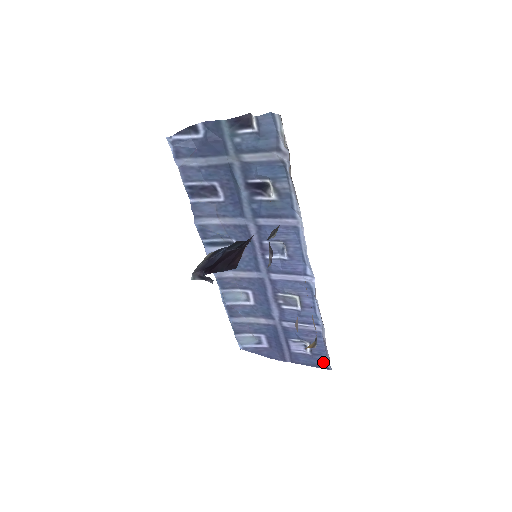
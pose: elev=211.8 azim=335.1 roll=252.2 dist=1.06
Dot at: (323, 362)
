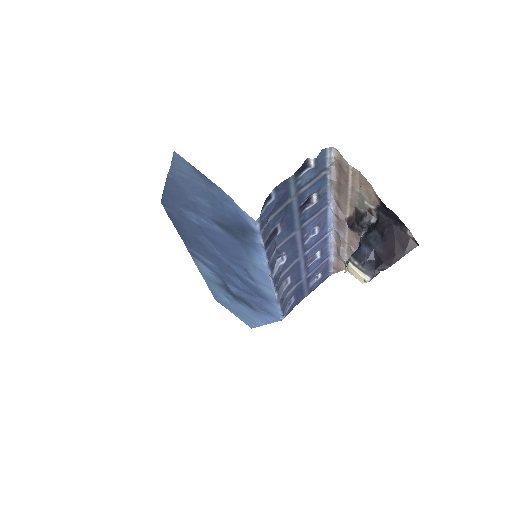
Dot at: (326, 276)
